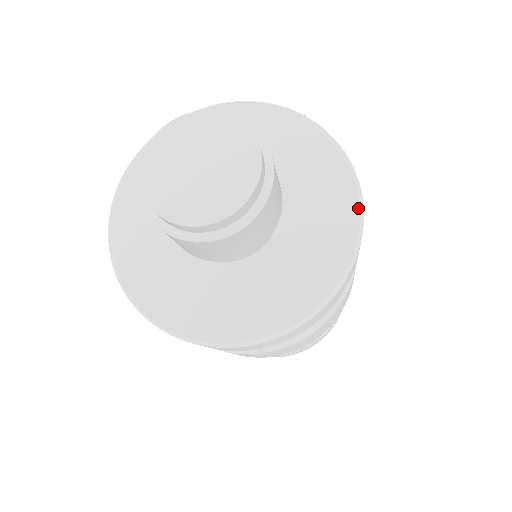
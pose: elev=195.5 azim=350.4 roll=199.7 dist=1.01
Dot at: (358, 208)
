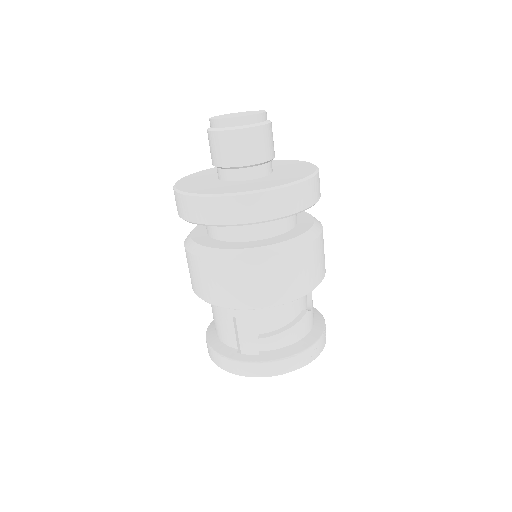
Dot at: (304, 178)
